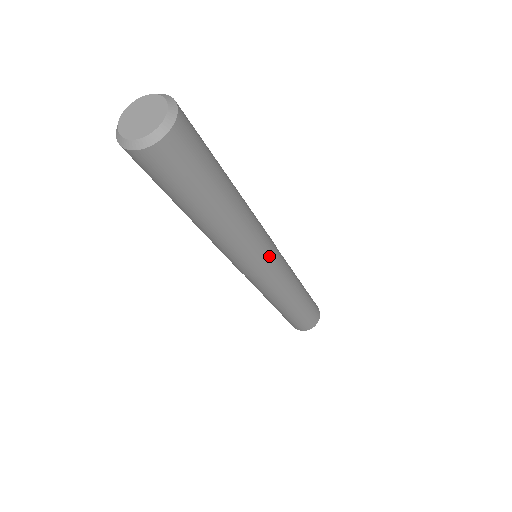
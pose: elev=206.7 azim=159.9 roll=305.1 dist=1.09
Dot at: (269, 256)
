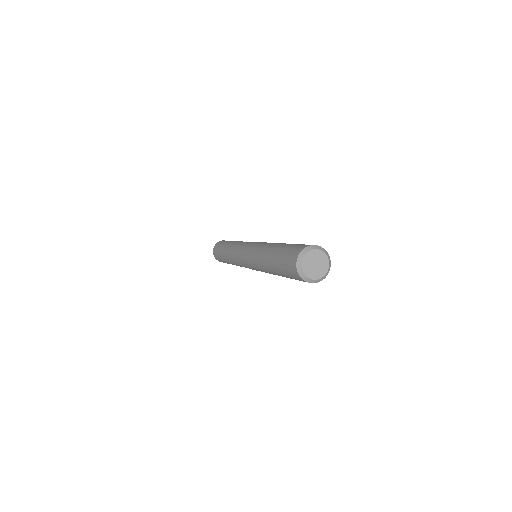
Dot at: occluded
